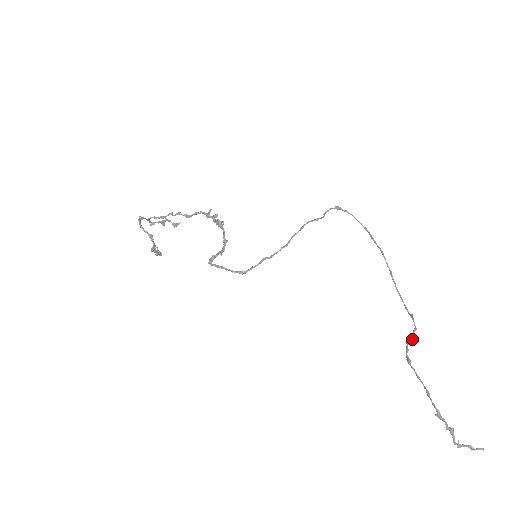
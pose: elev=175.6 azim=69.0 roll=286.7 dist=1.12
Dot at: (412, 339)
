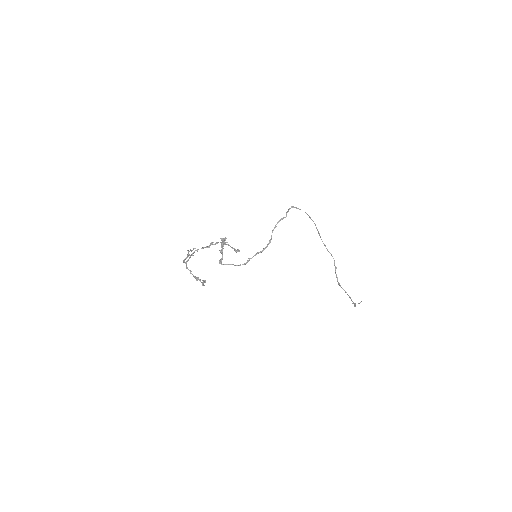
Dot at: occluded
